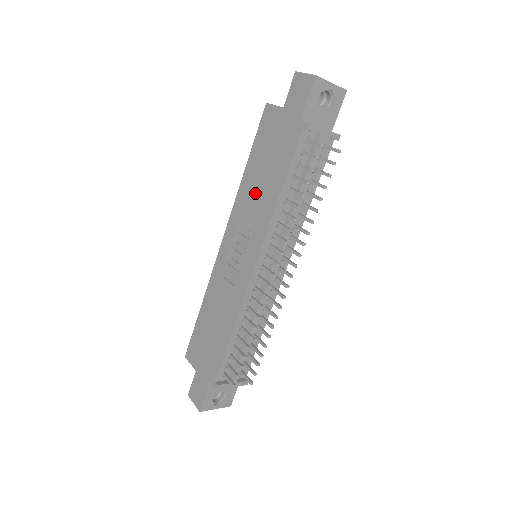
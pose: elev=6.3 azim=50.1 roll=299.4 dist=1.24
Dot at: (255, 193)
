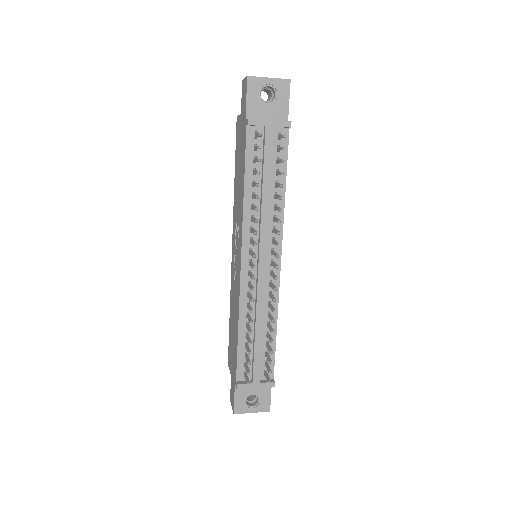
Dot at: (237, 197)
